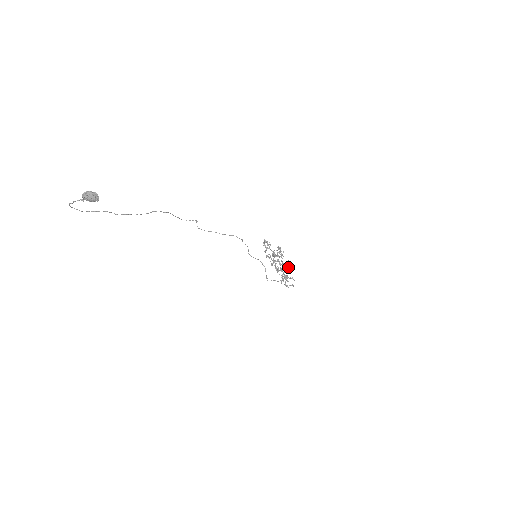
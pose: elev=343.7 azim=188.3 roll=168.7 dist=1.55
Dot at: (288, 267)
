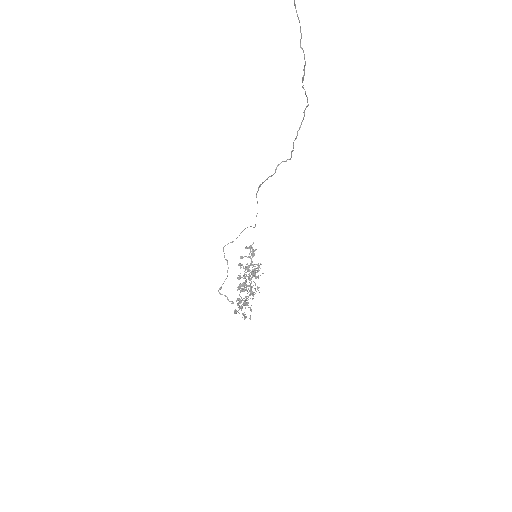
Dot at: occluded
